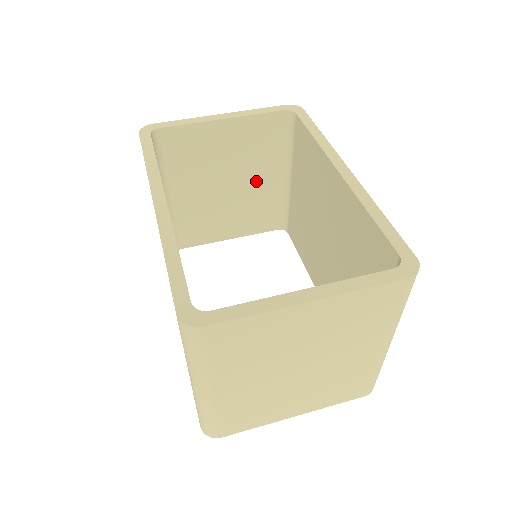
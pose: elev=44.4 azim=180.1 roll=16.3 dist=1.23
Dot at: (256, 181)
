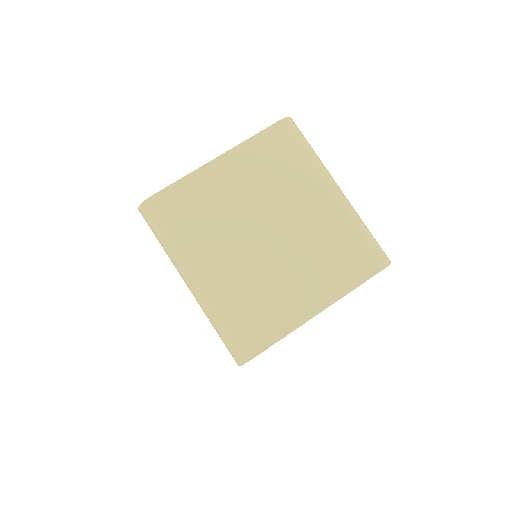
Dot at: occluded
